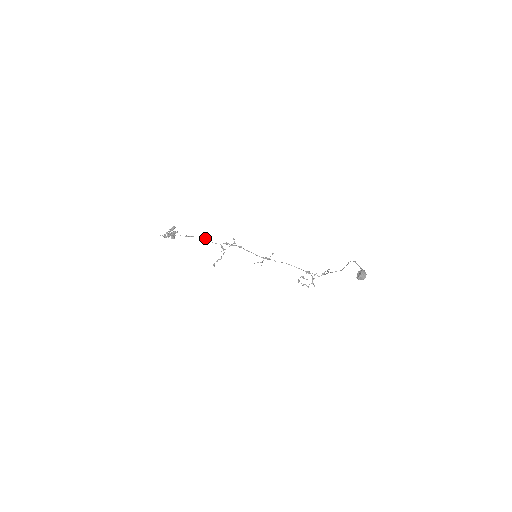
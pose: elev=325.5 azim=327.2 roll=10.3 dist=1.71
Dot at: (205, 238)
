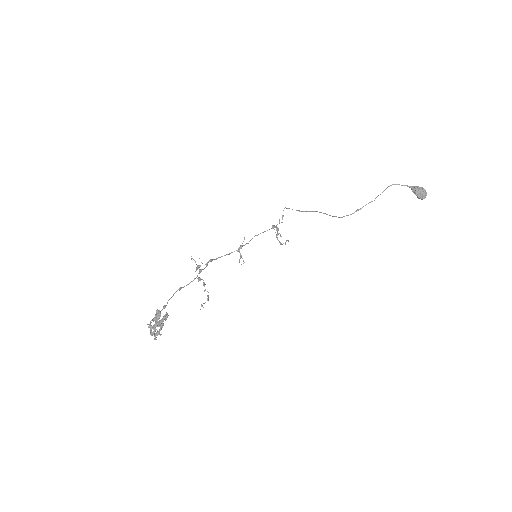
Dot at: (180, 288)
